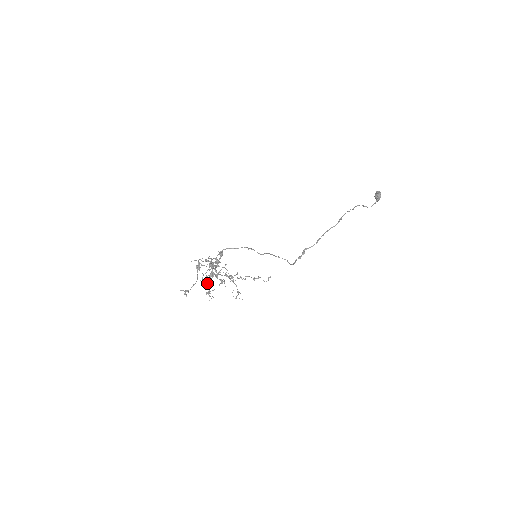
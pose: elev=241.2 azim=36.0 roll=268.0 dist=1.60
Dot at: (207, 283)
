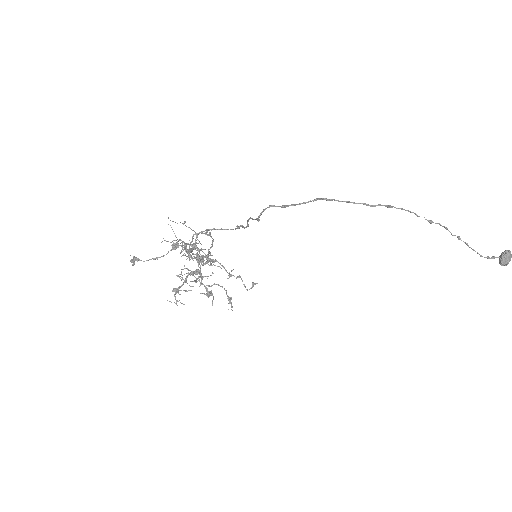
Dot at: (180, 276)
